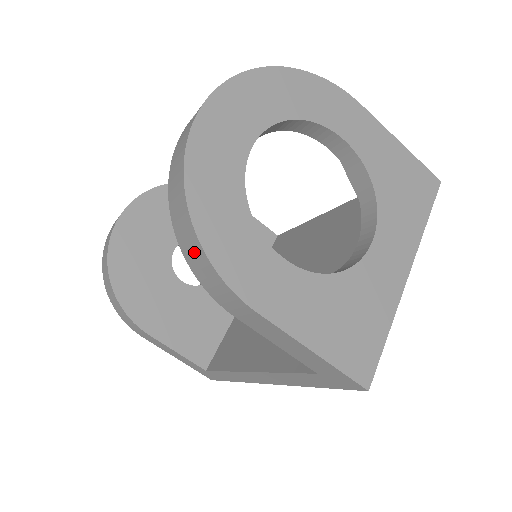
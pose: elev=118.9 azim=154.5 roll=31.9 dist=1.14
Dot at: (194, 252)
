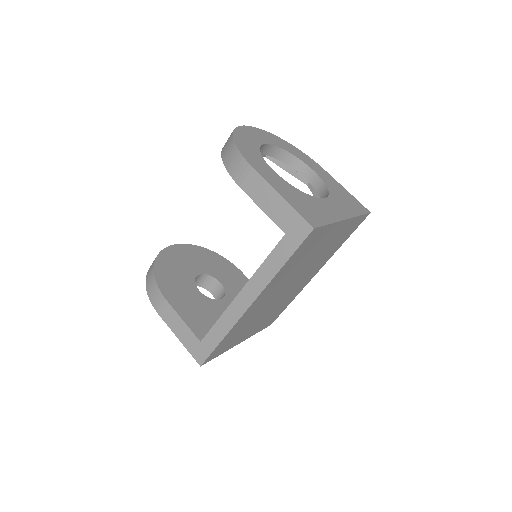
Dot at: (231, 153)
